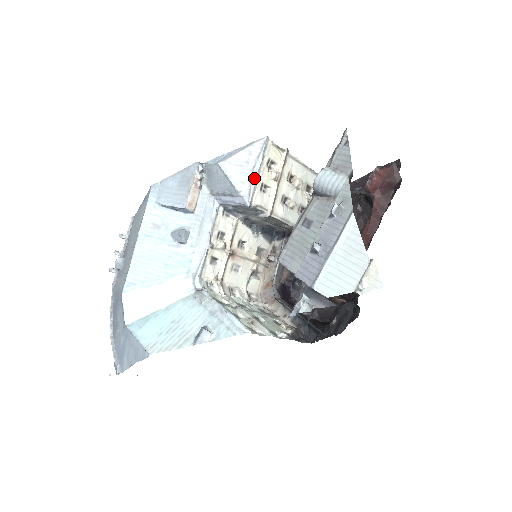
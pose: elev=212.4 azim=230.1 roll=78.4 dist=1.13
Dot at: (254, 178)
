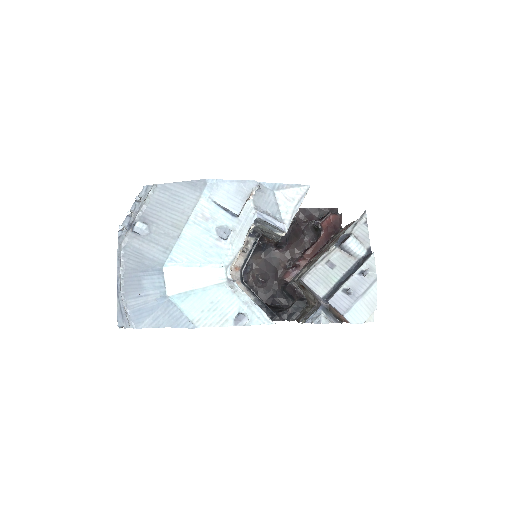
Dot at: (295, 213)
